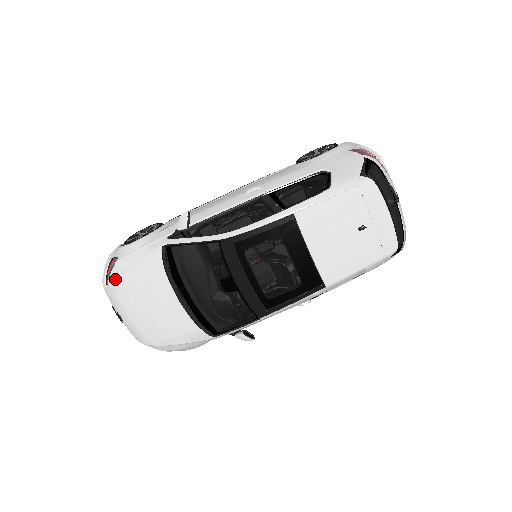
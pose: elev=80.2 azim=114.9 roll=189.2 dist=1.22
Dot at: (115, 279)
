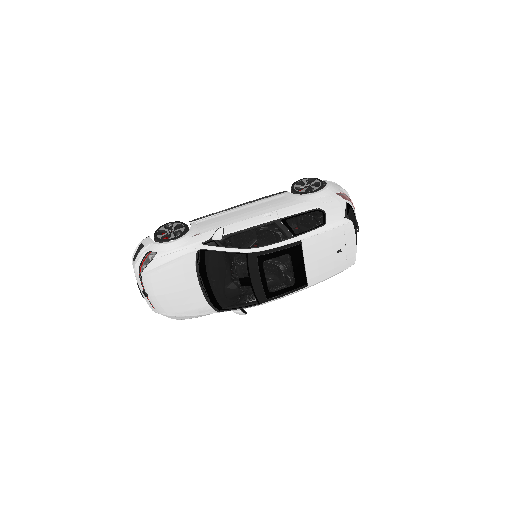
Dot at: (152, 269)
